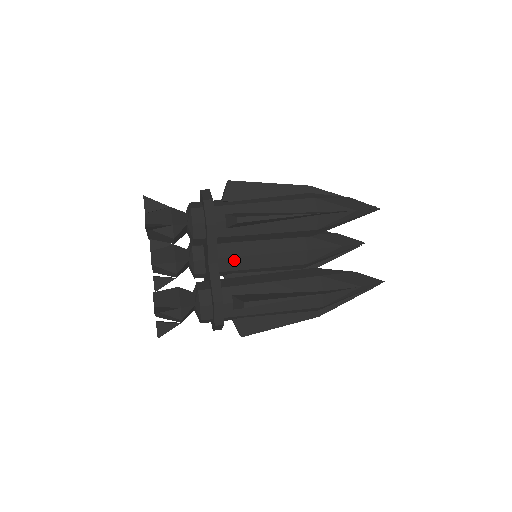
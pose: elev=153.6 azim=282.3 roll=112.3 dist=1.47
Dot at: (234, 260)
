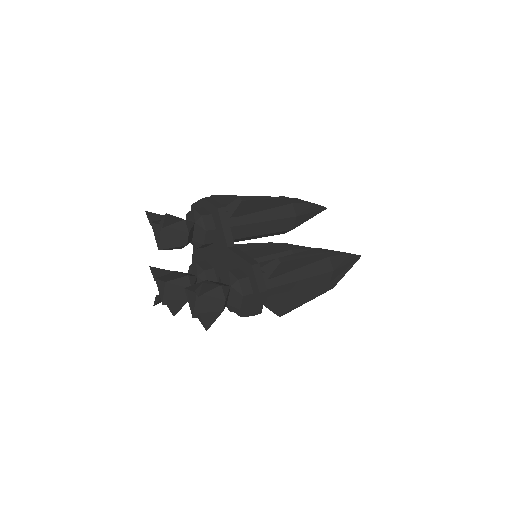
Dot at: occluded
